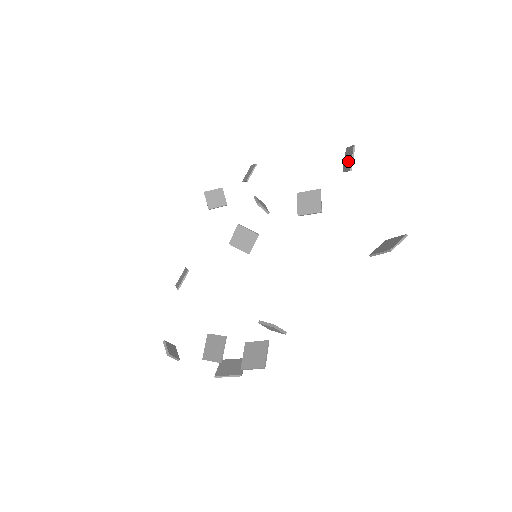
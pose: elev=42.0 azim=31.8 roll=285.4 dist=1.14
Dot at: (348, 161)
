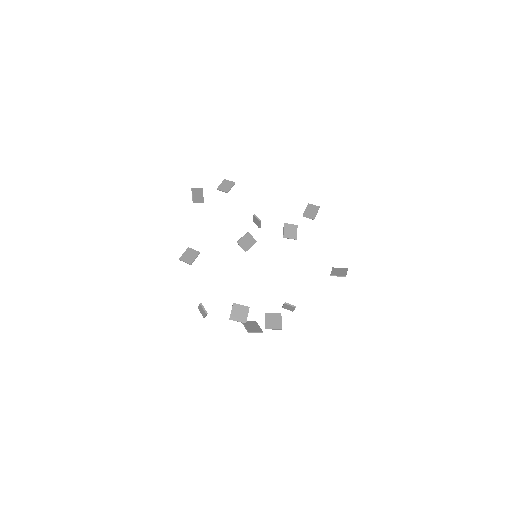
Dot at: (312, 213)
